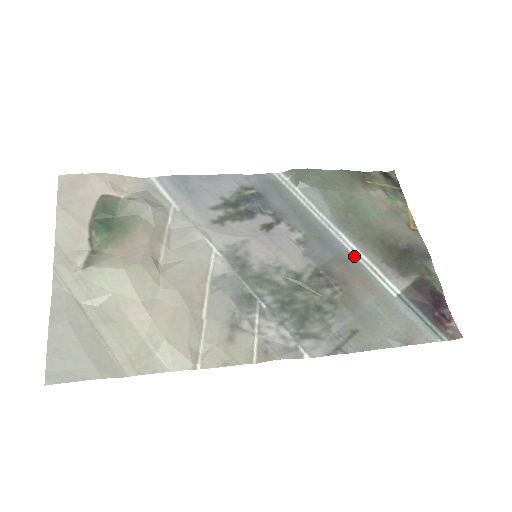
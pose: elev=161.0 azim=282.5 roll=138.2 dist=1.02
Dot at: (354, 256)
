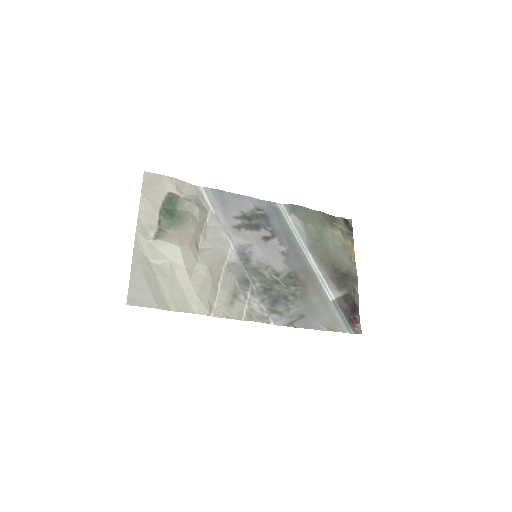
Dot at: (314, 270)
